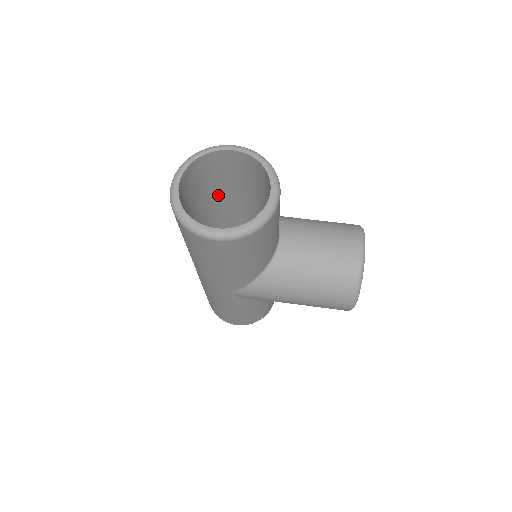
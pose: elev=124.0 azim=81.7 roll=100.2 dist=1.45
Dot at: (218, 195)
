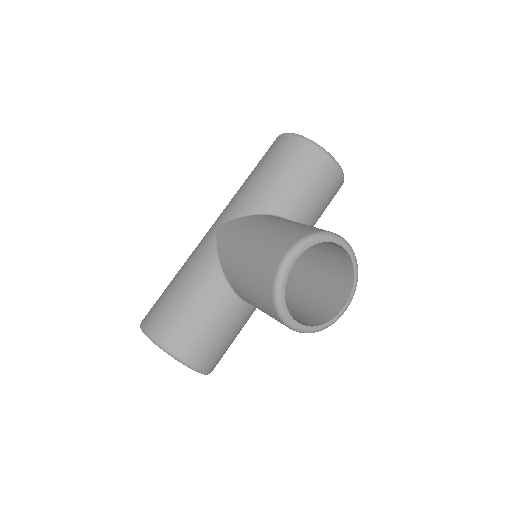
Dot at: occluded
